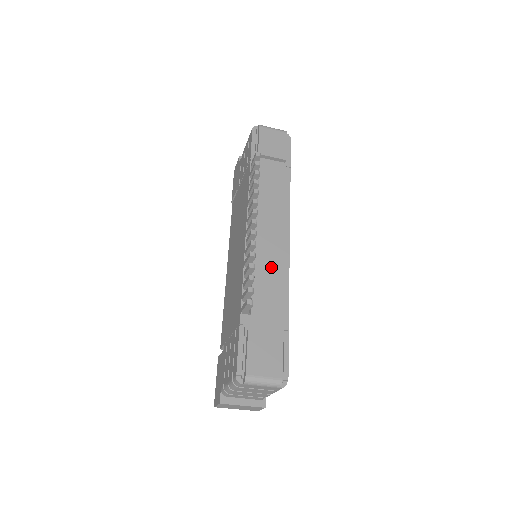
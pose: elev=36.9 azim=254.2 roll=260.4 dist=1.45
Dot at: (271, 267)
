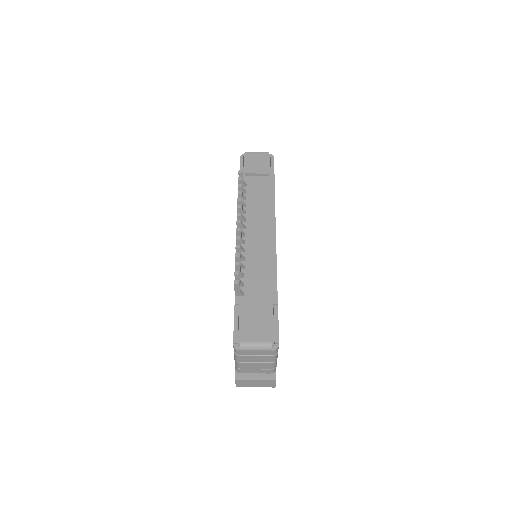
Dot at: (260, 257)
